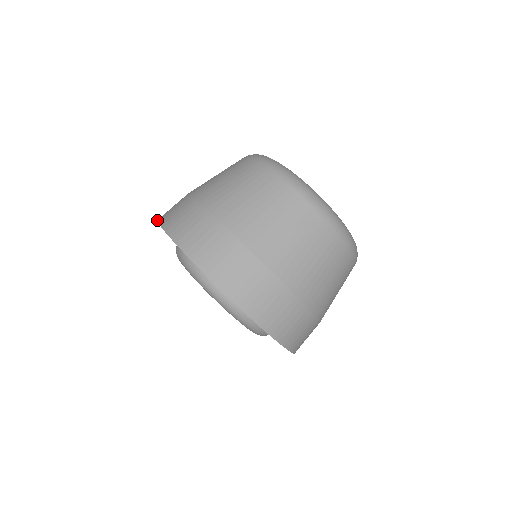
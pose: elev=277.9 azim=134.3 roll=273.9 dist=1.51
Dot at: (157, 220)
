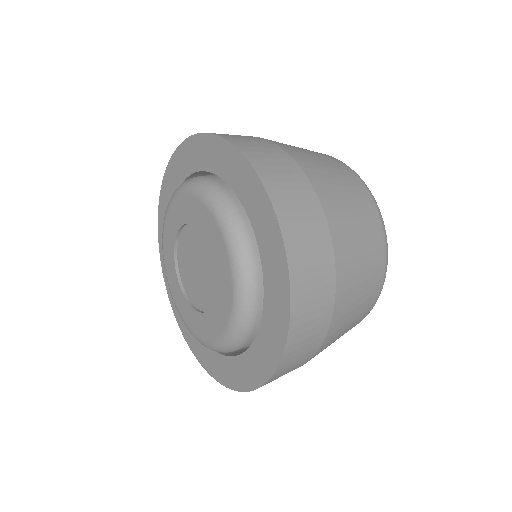
Dot at: occluded
